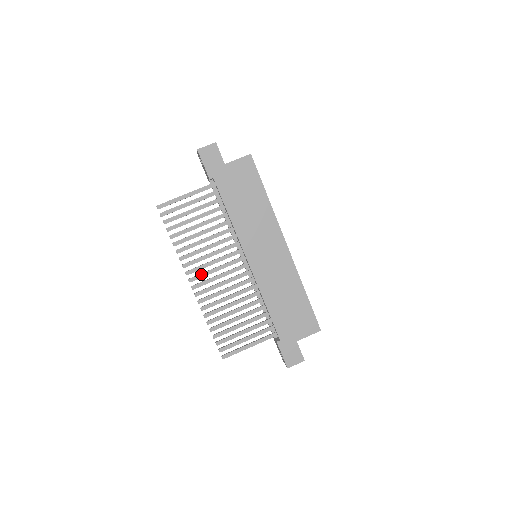
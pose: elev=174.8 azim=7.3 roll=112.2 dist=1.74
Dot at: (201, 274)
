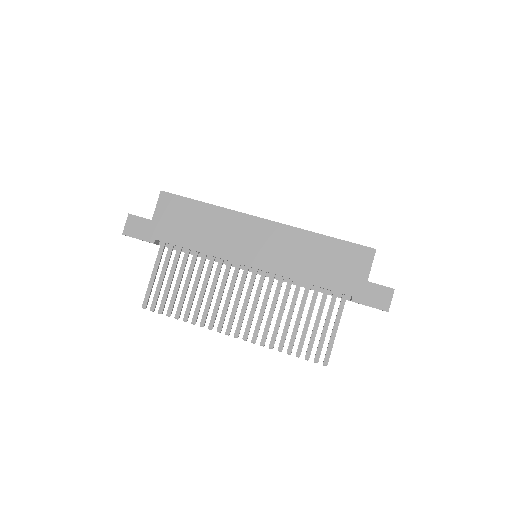
Dot at: (230, 319)
